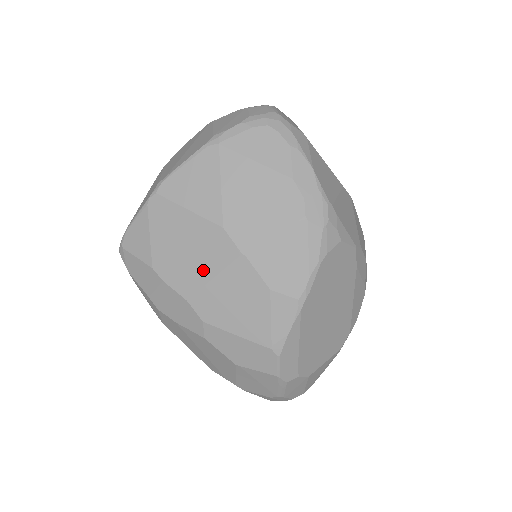
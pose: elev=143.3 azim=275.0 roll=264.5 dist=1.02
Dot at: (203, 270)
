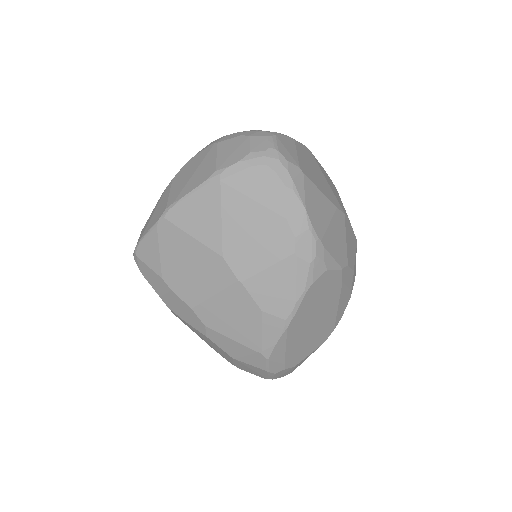
Dot at: (205, 287)
